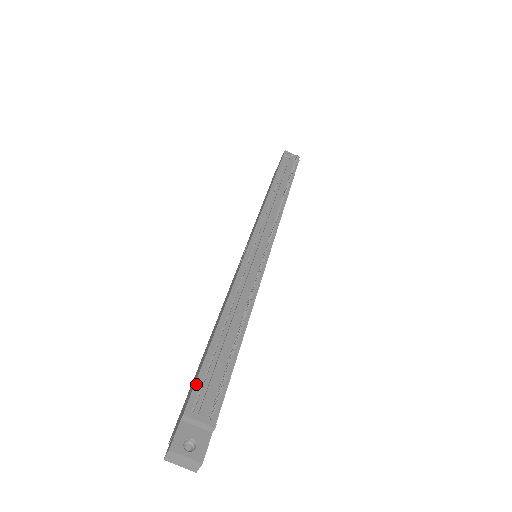
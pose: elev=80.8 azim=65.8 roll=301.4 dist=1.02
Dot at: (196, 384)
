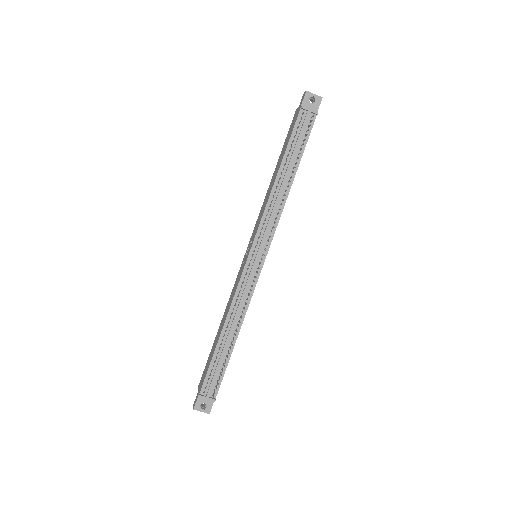
Dot at: (206, 378)
